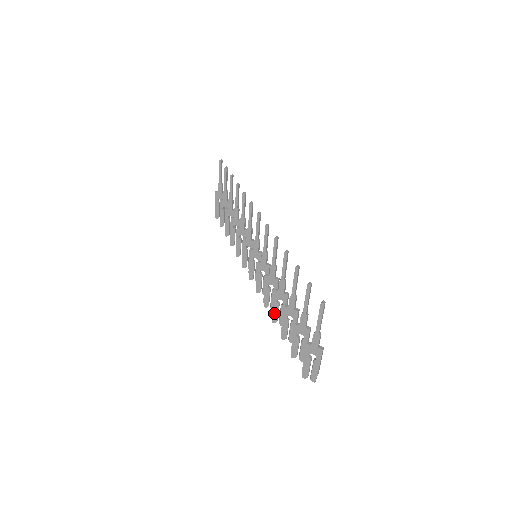
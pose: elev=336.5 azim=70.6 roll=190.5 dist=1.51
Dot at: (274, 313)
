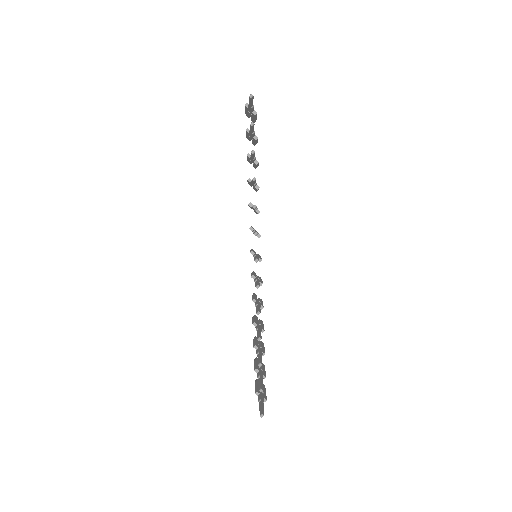
Dot at: occluded
